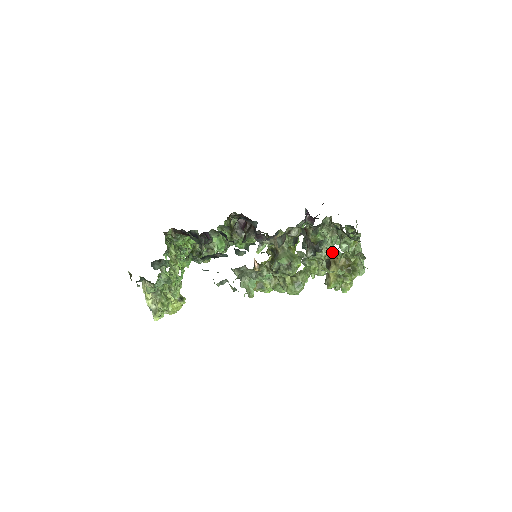
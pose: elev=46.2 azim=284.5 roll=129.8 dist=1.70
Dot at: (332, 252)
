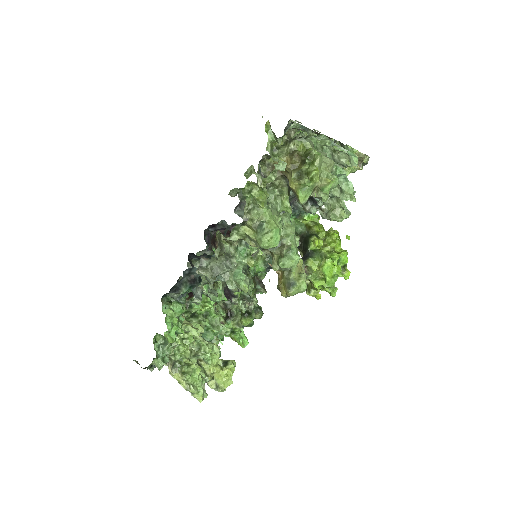
Dot at: (272, 163)
